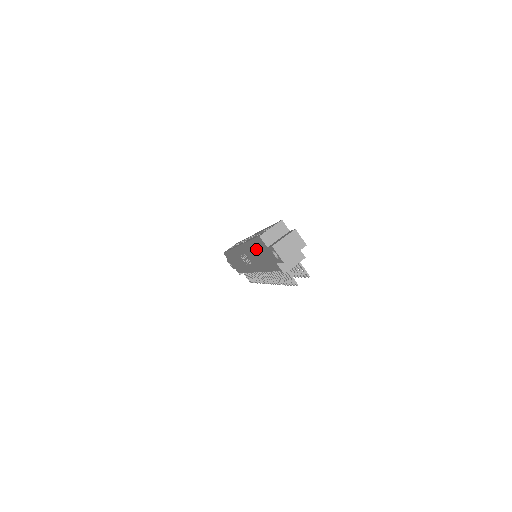
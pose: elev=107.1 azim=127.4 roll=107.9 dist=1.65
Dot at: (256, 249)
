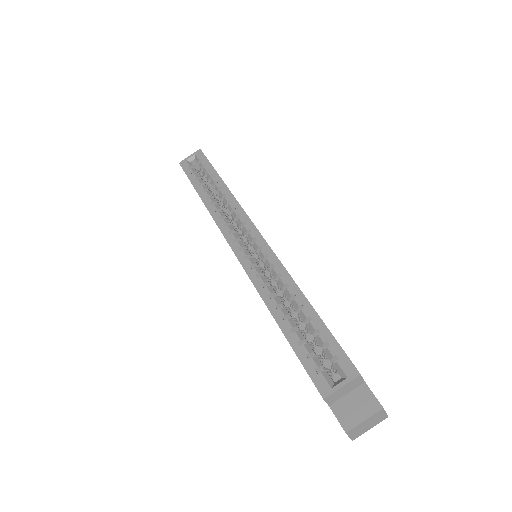
Dot at: occluded
